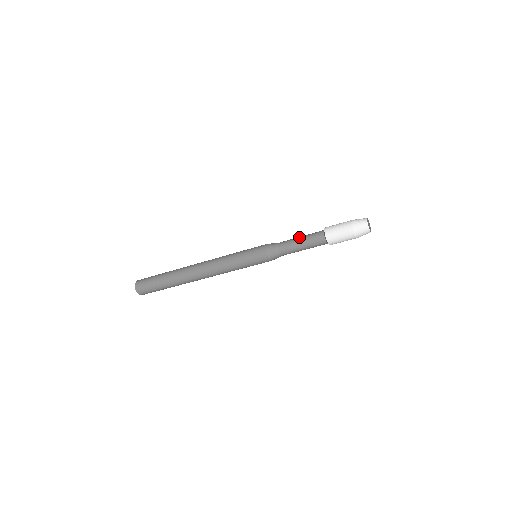
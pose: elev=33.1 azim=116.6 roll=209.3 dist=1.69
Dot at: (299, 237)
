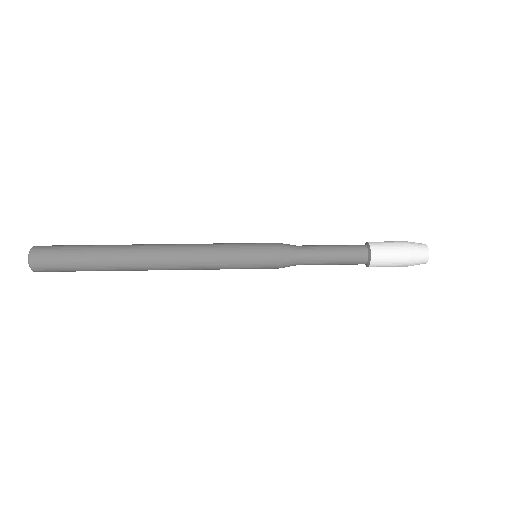
Dot at: (331, 254)
